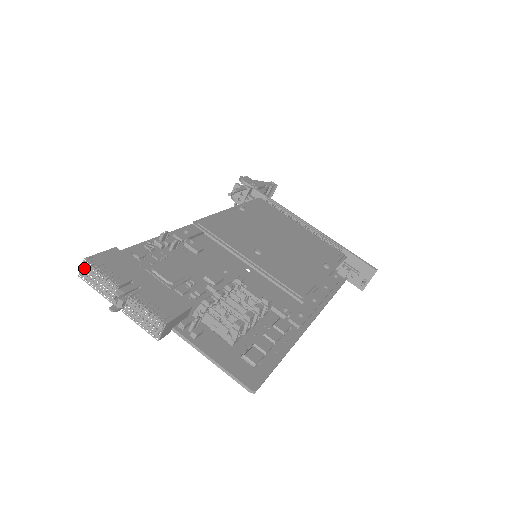
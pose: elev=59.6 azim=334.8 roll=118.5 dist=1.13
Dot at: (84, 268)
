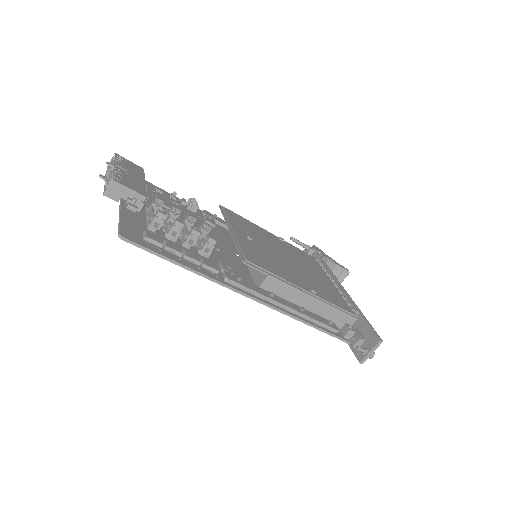
Dot at: (112, 159)
